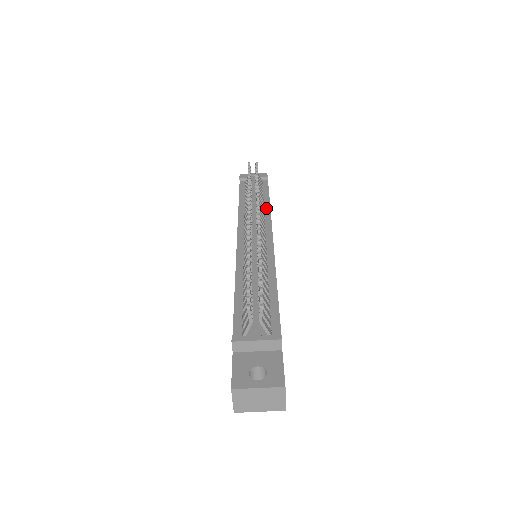
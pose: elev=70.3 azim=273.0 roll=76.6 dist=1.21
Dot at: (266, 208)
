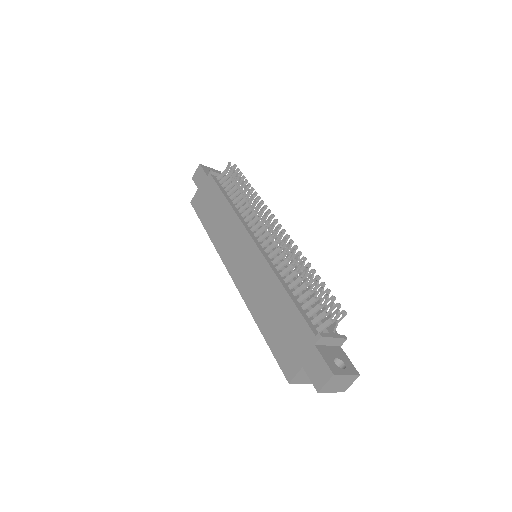
Dot at: occluded
